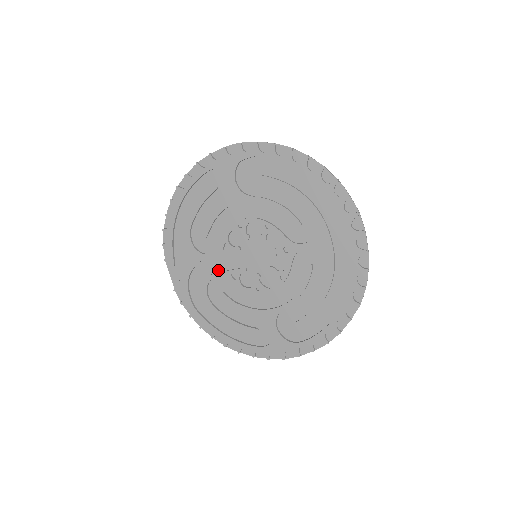
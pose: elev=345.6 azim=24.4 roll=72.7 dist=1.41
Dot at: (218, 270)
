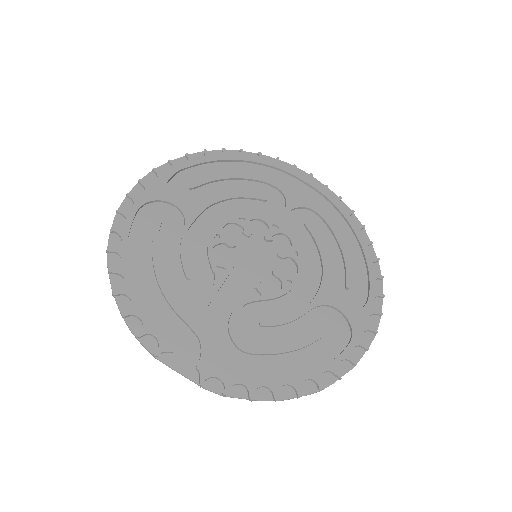
Dot at: (233, 304)
